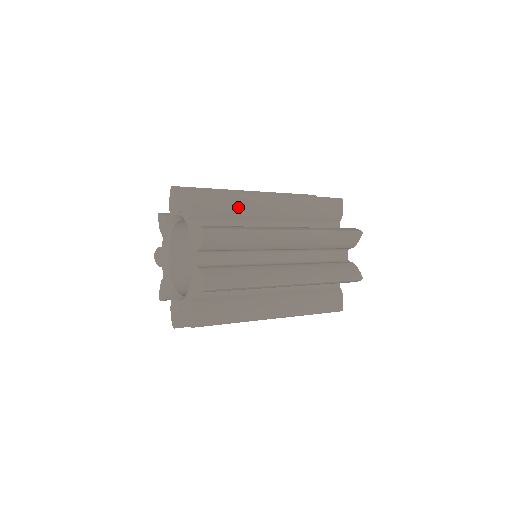
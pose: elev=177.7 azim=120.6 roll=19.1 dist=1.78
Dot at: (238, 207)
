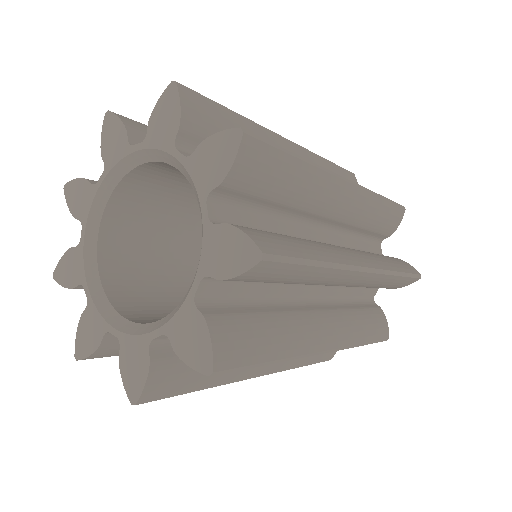
Dot at: occluded
